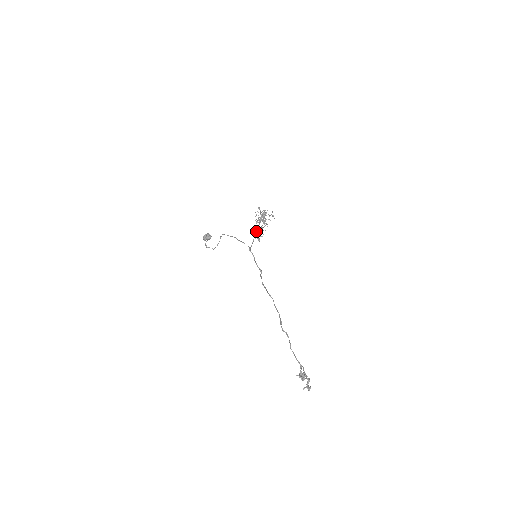
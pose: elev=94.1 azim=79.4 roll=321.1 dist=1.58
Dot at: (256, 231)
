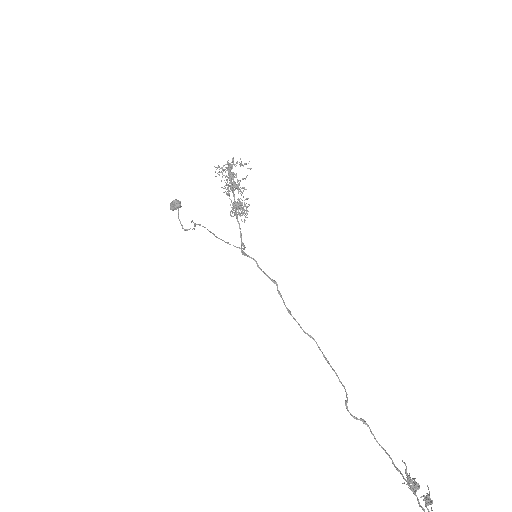
Dot at: (235, 208)
